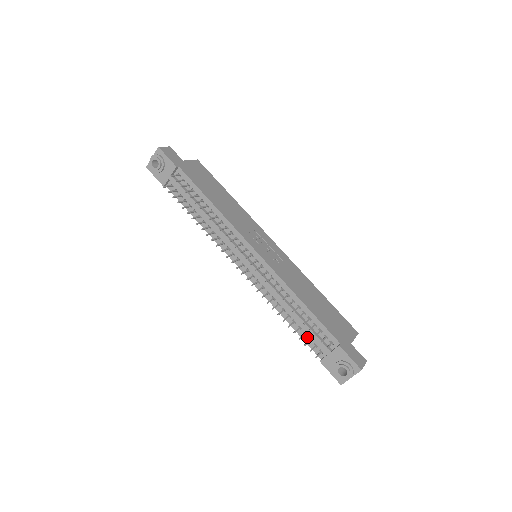
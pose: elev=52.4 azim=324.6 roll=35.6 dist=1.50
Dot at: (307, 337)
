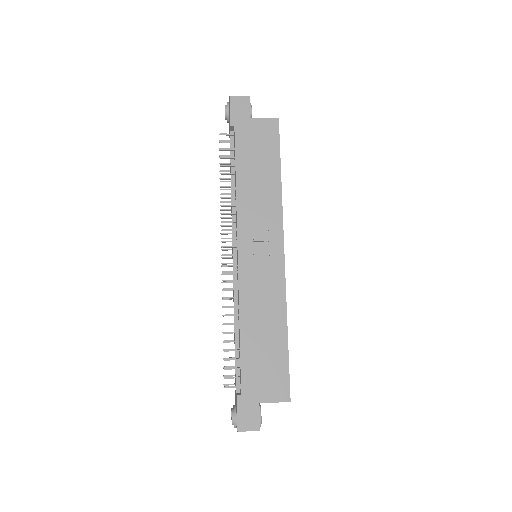
Dot at: occluded
